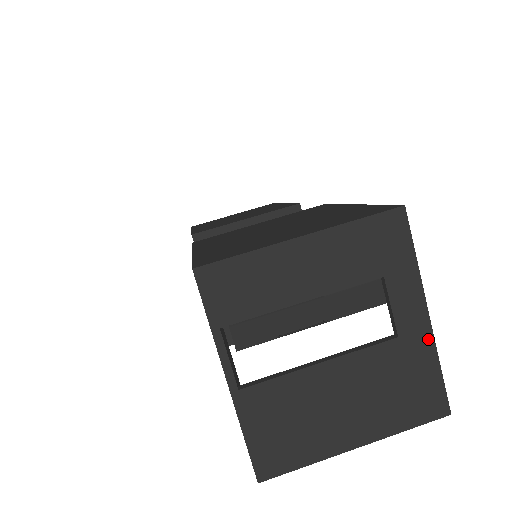
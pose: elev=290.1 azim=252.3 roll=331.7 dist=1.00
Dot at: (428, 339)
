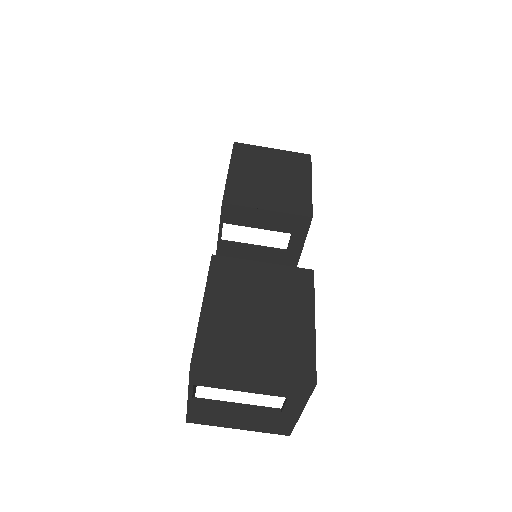
Dot at: (296, 418)
